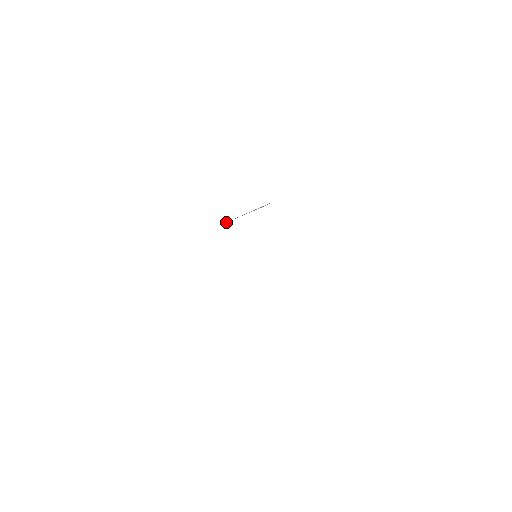
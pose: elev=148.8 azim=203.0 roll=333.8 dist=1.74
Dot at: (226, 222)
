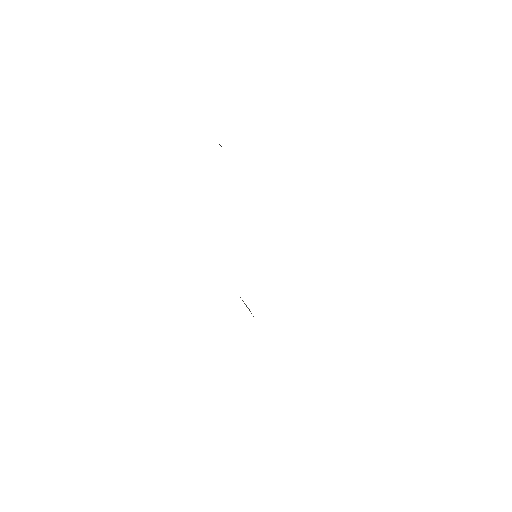
Dot at: occluded
